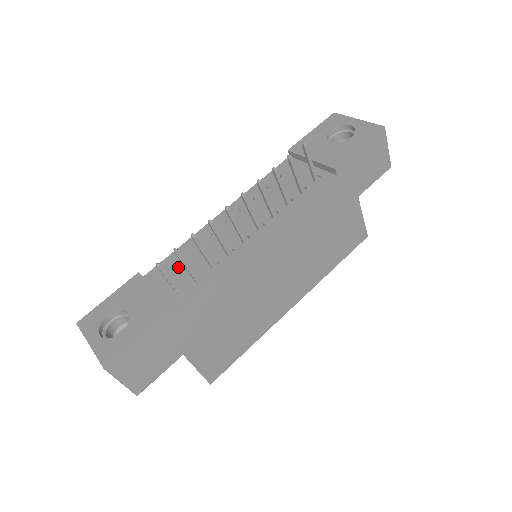
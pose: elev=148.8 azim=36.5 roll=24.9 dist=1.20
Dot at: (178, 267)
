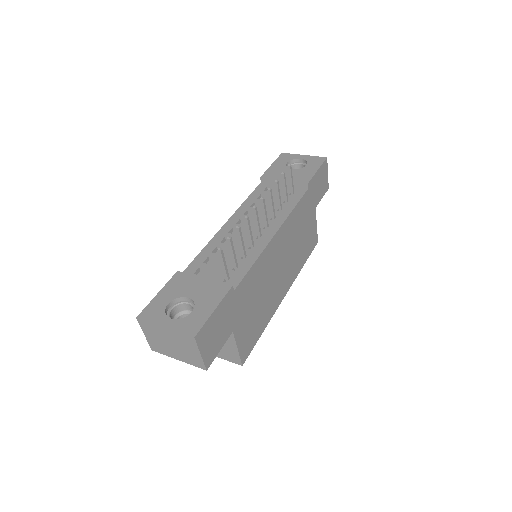
Dot at: (211, 263)
